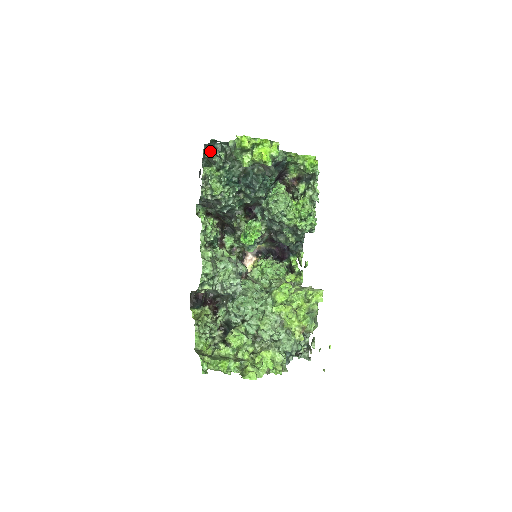
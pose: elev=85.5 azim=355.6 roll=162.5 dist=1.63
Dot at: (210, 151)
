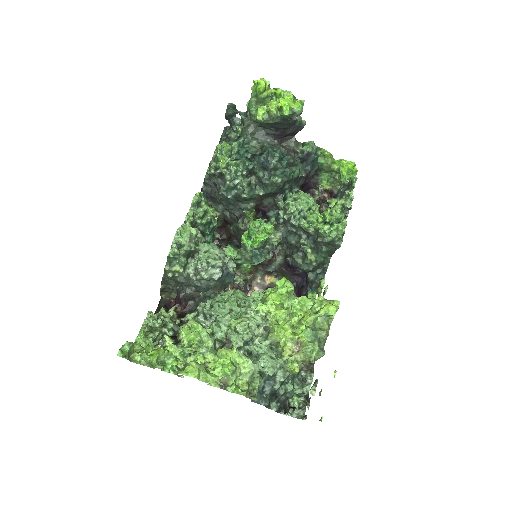
Dot at: (228, 131)
